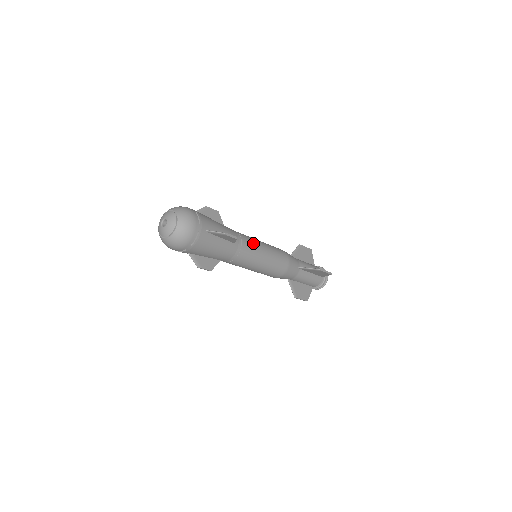
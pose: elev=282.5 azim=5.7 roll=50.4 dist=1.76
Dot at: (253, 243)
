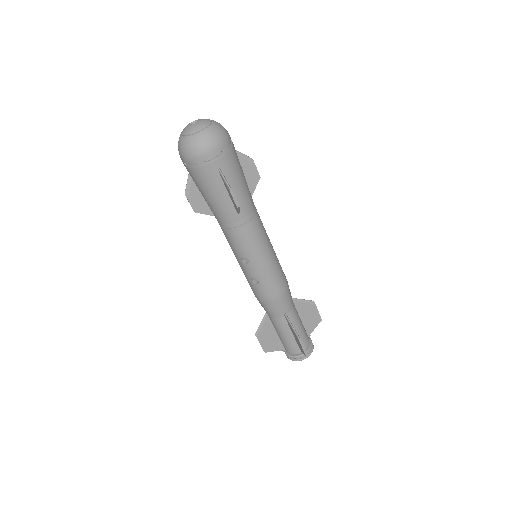
Dot at: occluded
